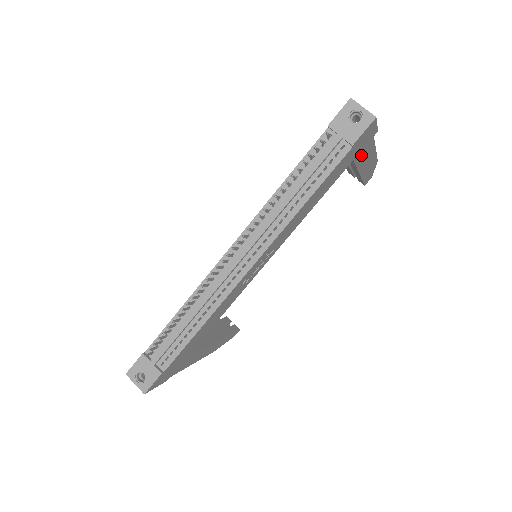
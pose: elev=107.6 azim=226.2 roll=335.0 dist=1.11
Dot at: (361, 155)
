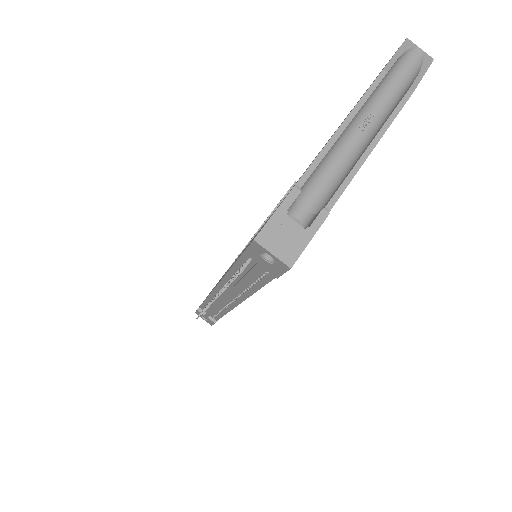
Dot at: occluded
